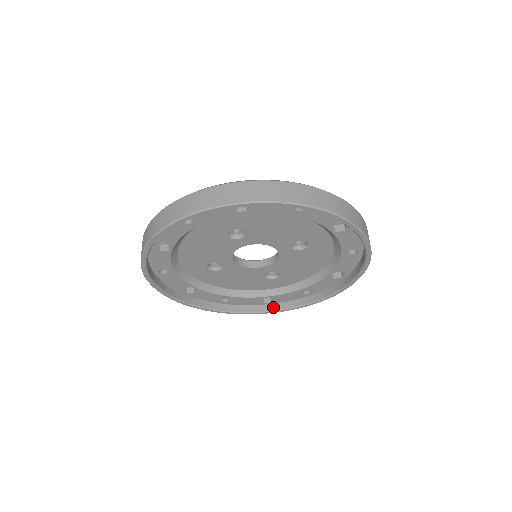
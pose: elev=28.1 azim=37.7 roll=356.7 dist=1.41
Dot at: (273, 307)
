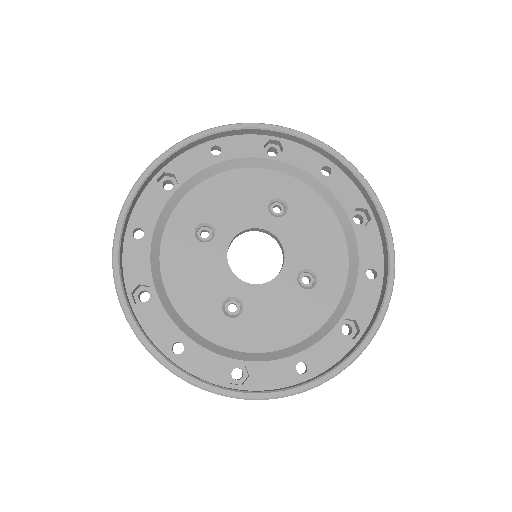
Dot at: (366, 331)
